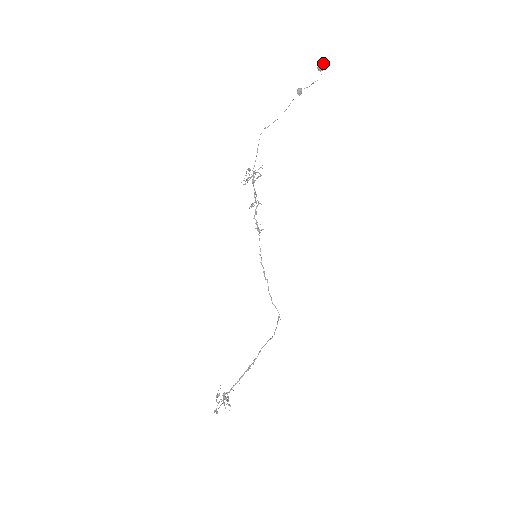
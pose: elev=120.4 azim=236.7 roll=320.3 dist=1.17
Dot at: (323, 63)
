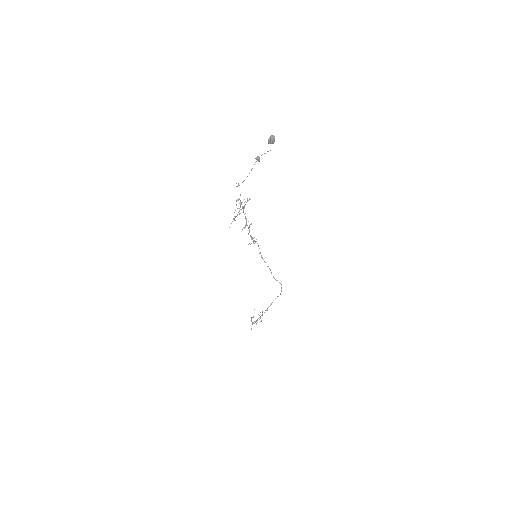
Dot at: (271, 140)
